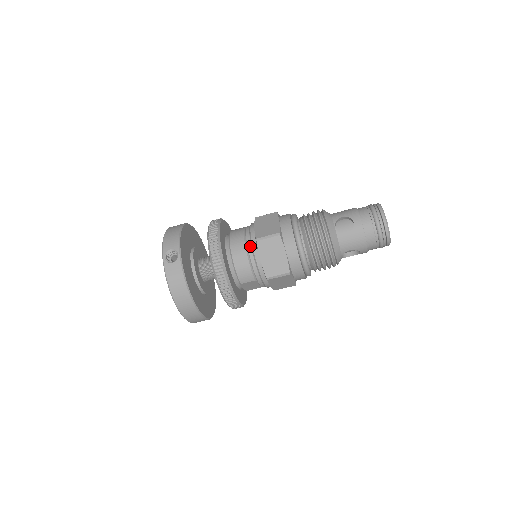
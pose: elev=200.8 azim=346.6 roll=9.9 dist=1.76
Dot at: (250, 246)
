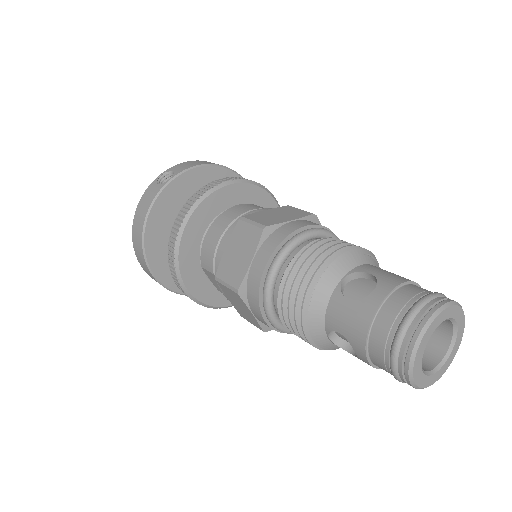
Dot at: (235, 224)
